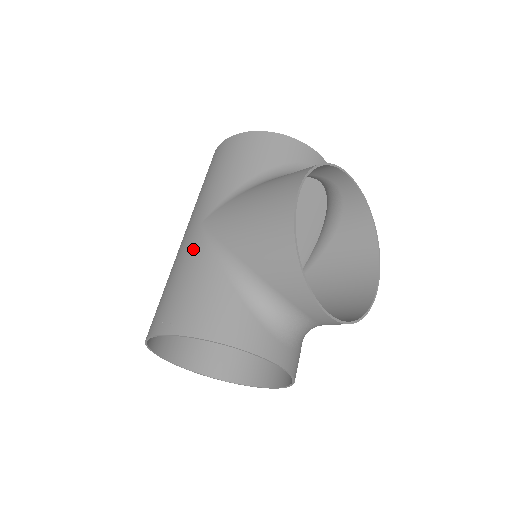
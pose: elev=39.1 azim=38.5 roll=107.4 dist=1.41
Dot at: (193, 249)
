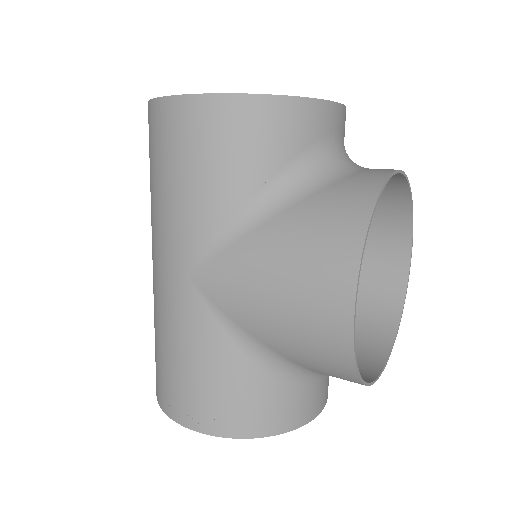
Dot at: (190, 319)
